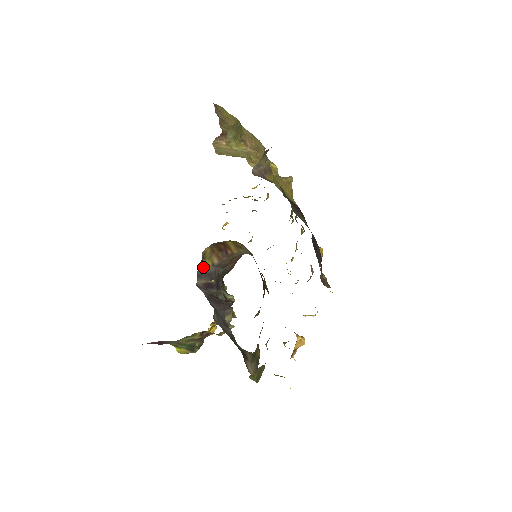
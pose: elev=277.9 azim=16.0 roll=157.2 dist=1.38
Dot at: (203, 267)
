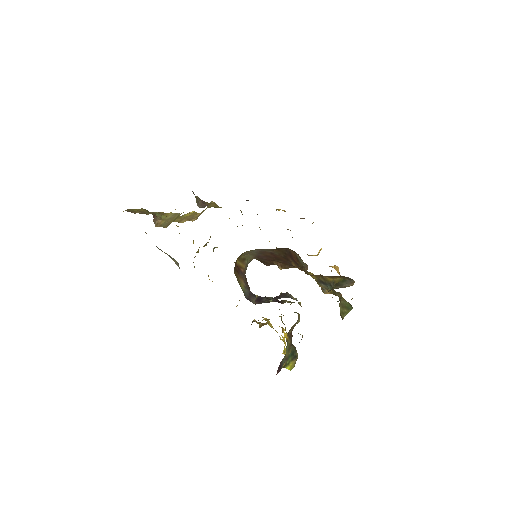
Dot at: (243, 292)
